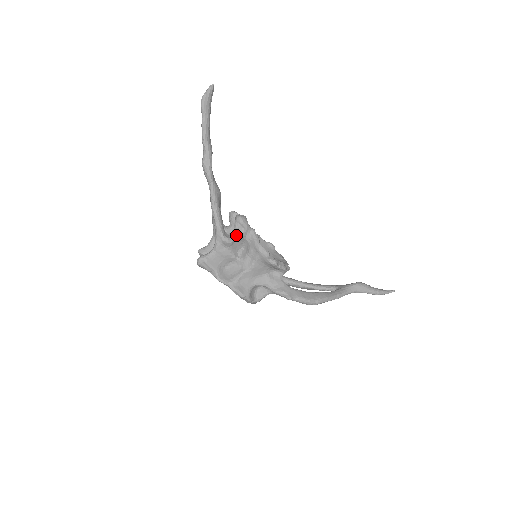
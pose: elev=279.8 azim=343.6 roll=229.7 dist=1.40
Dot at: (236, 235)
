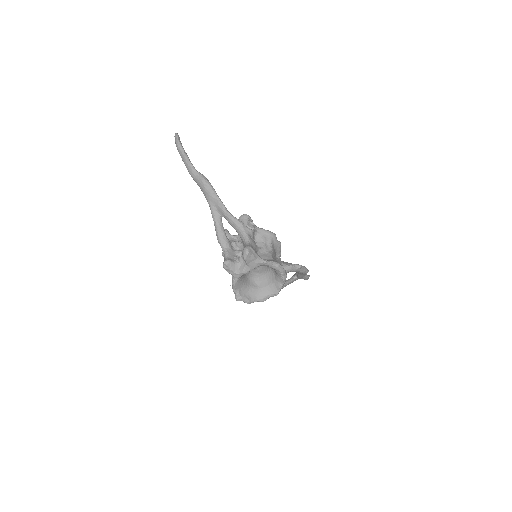
Dot at: (254, 224)
